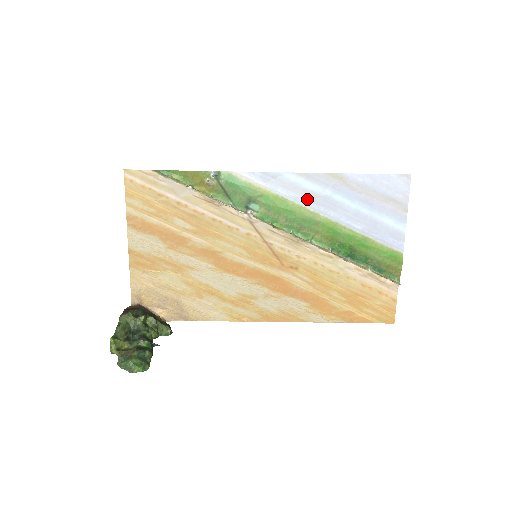
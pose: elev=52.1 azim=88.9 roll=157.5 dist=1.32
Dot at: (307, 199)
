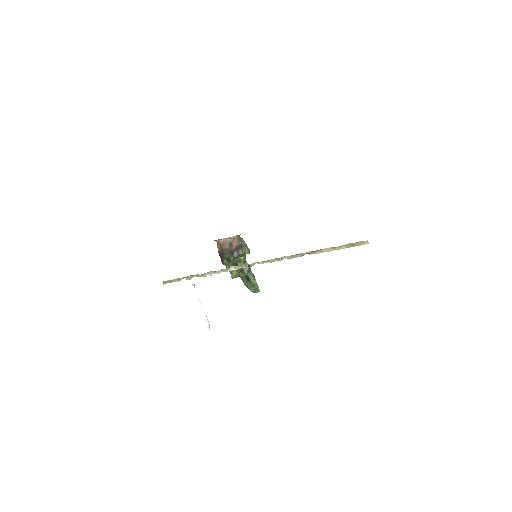
Dot at: occluded
